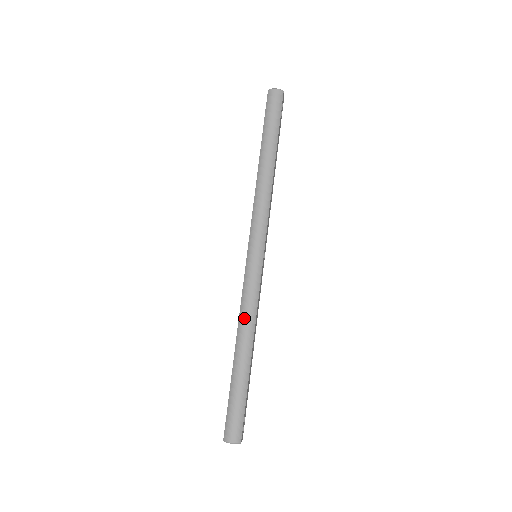
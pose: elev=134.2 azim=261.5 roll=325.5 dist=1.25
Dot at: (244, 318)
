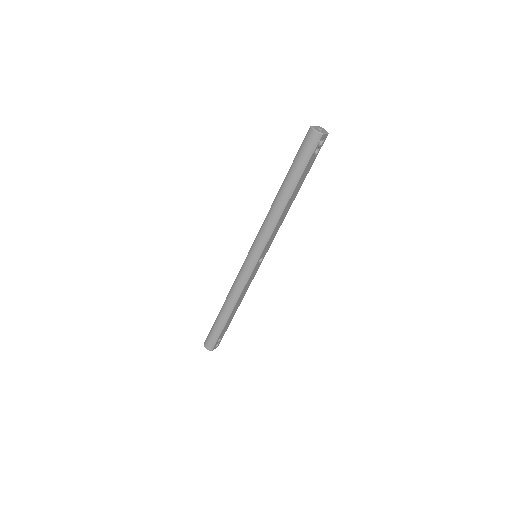
Dot at: (232, 293)
